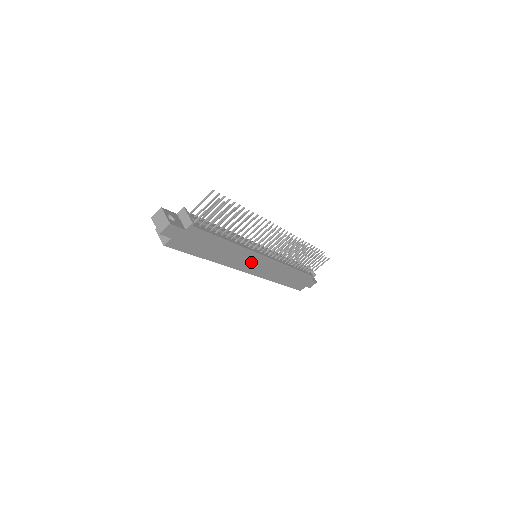
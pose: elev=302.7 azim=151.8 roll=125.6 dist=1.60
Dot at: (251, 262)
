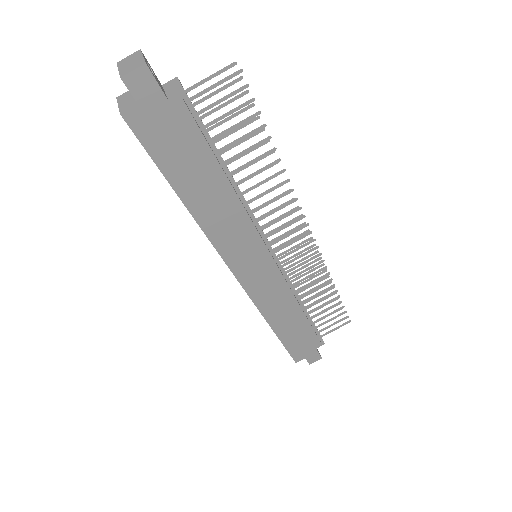
Dot at: (248, 255)
